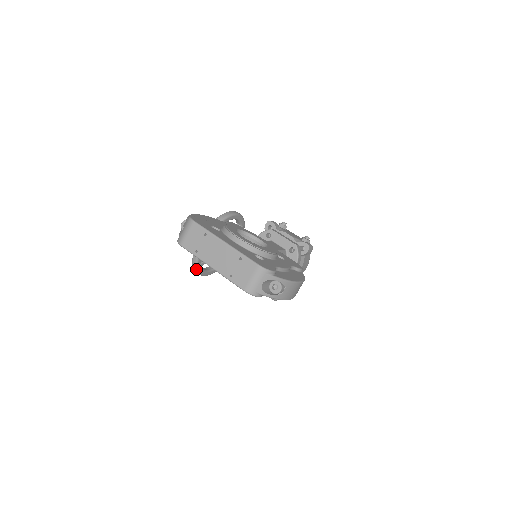
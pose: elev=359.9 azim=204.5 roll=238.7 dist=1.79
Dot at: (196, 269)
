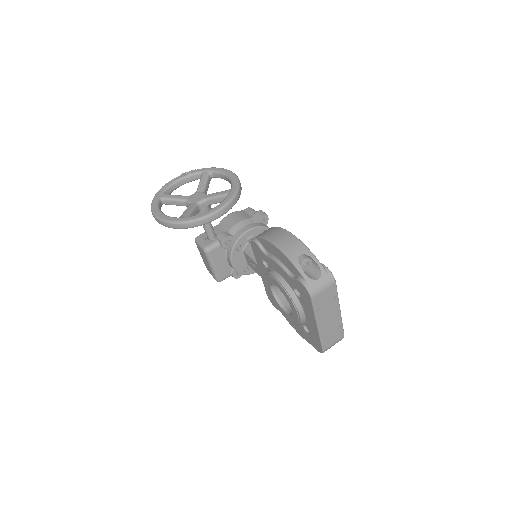
Dot at: (178, 228)
